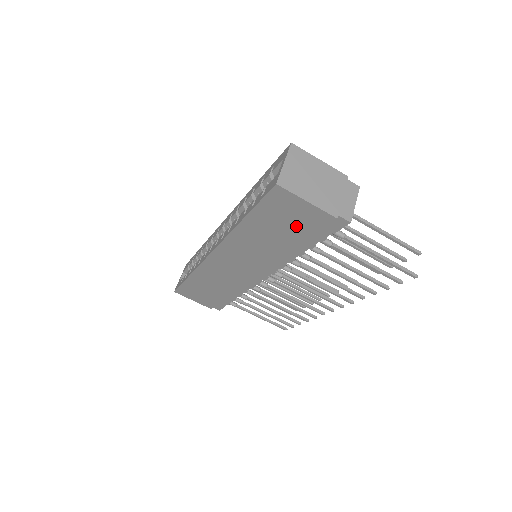
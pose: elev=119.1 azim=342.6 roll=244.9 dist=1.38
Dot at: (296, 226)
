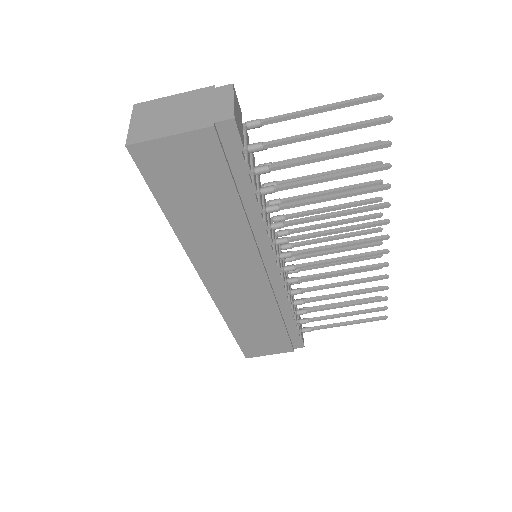
Dot at: (205, 177)
